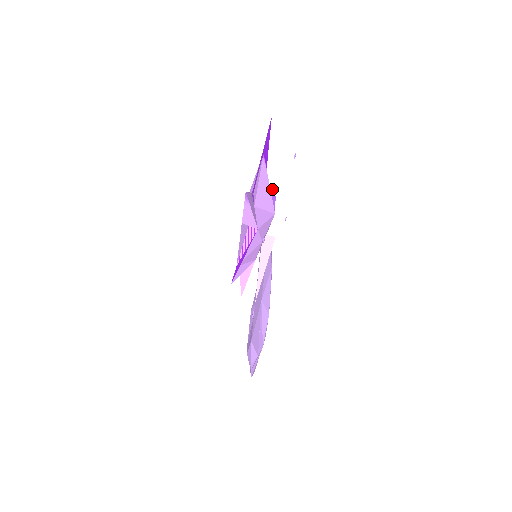
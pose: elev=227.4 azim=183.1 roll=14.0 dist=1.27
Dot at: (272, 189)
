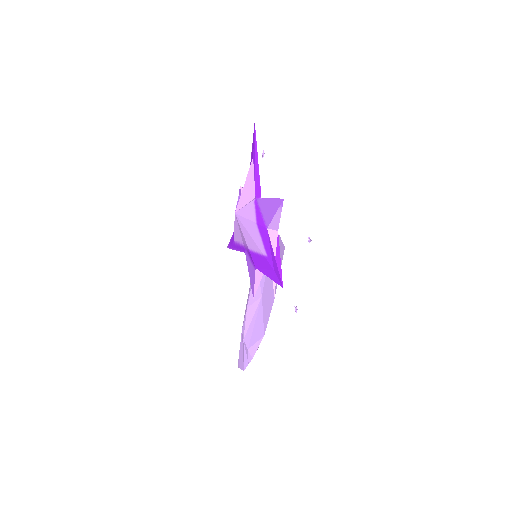
Dot at: occluded
